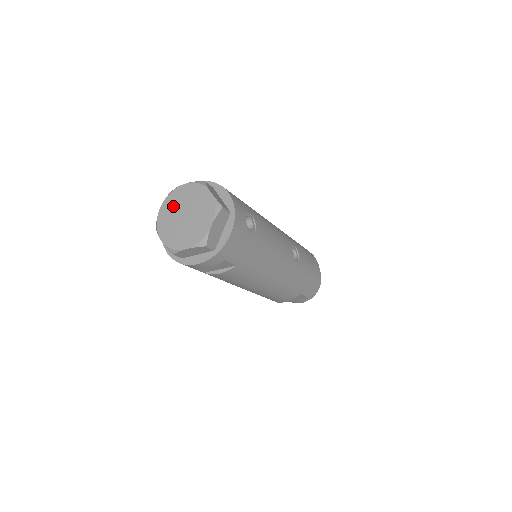
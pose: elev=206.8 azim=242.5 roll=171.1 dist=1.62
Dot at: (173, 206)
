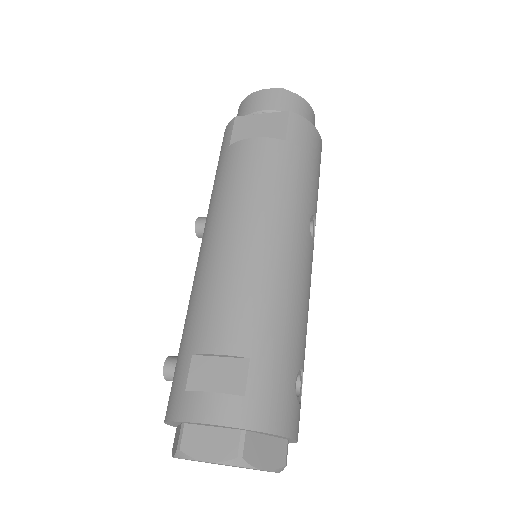
Dot at: occluded
